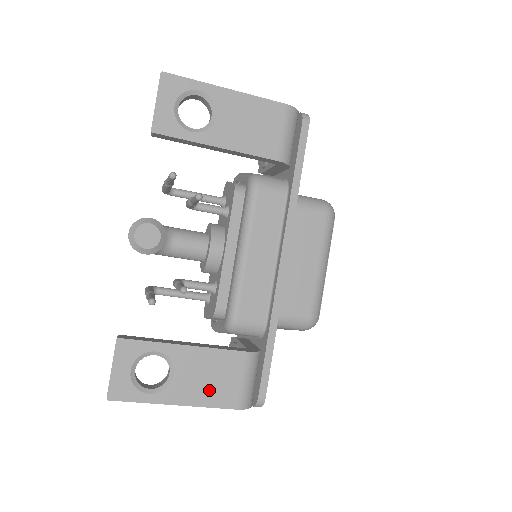
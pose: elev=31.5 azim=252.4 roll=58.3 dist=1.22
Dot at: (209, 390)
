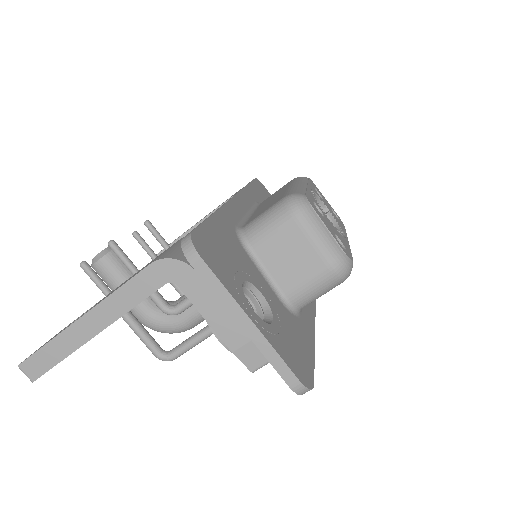
Dot at: occluded
